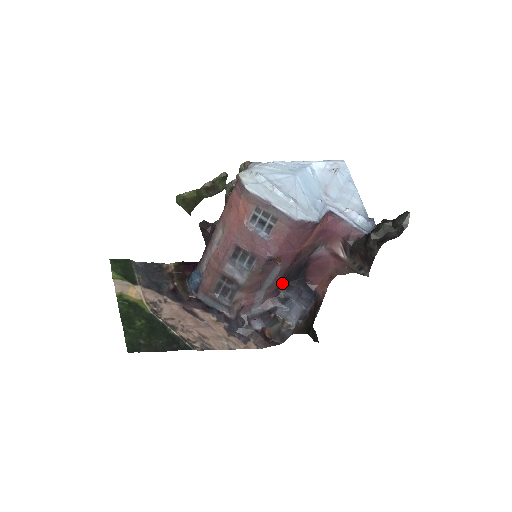
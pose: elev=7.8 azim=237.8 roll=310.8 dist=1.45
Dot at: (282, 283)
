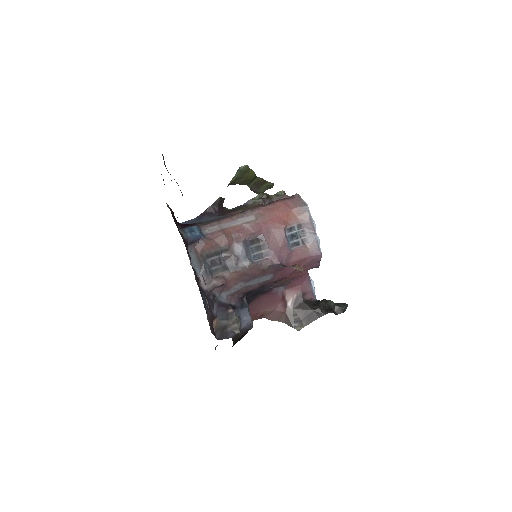
Dot at: occluded
